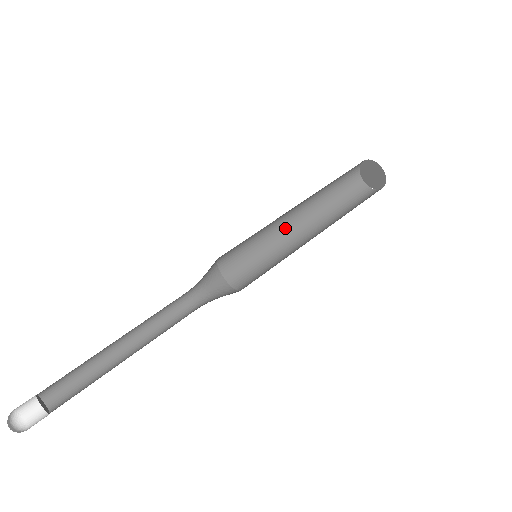
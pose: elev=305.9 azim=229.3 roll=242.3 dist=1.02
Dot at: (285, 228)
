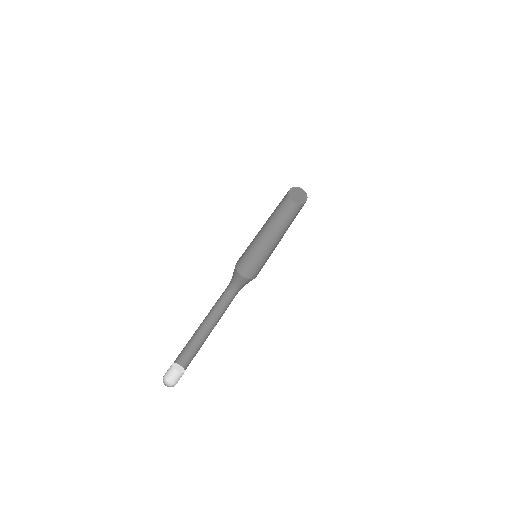
Dot at: (261, 237)
